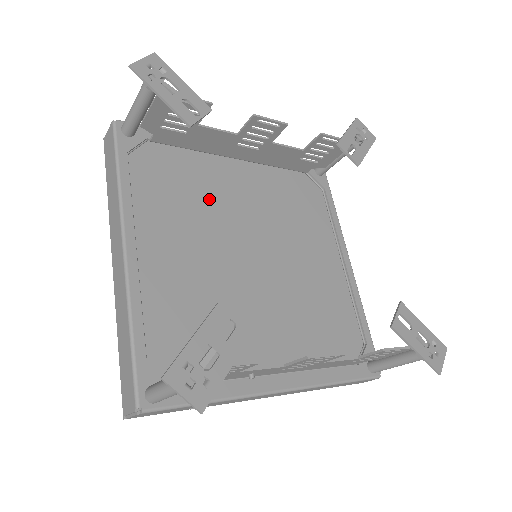
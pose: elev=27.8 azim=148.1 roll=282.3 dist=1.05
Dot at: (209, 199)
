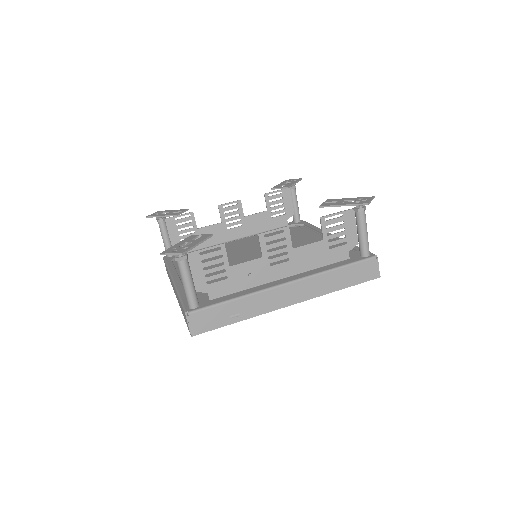
Dot at: occluded
